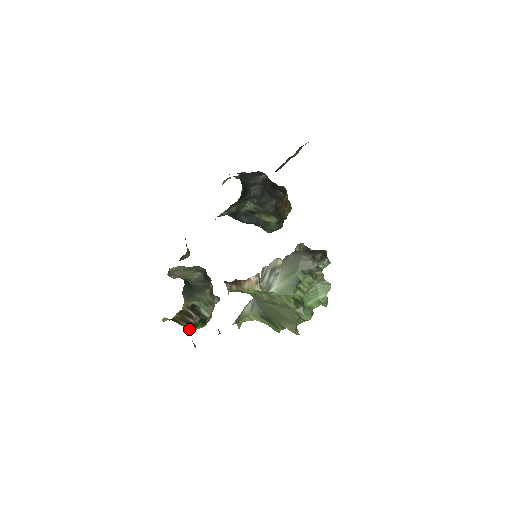
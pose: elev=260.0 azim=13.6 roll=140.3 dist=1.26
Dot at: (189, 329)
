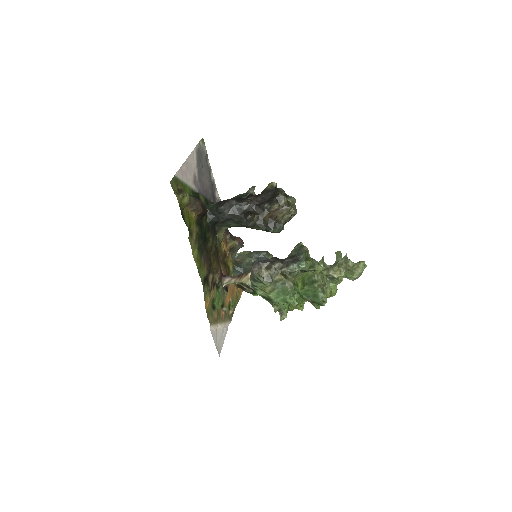
Dot at: occluded
